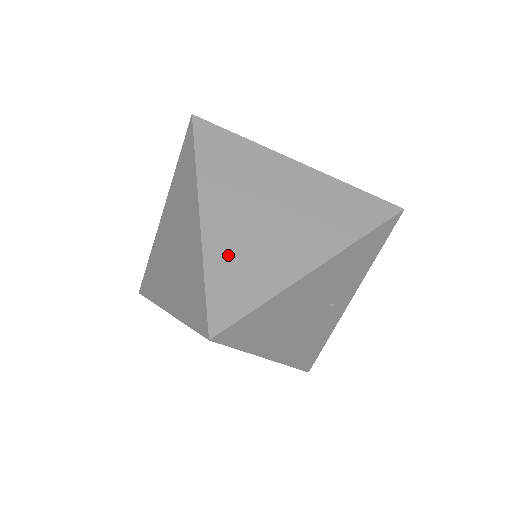
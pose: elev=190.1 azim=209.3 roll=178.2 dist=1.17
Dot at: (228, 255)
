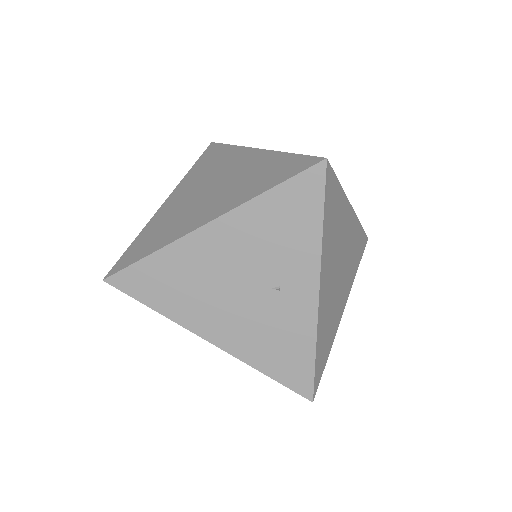
Dot at: (158, 224)
